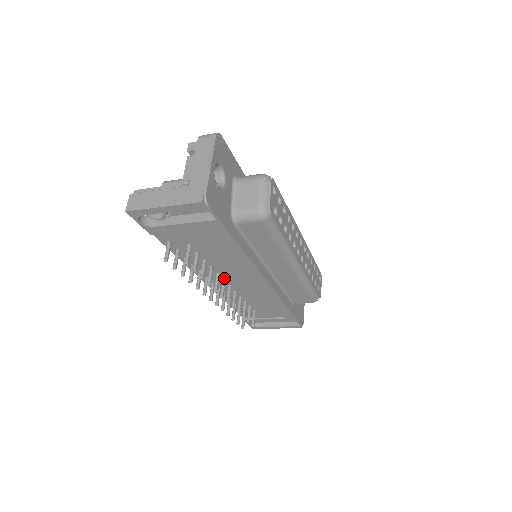
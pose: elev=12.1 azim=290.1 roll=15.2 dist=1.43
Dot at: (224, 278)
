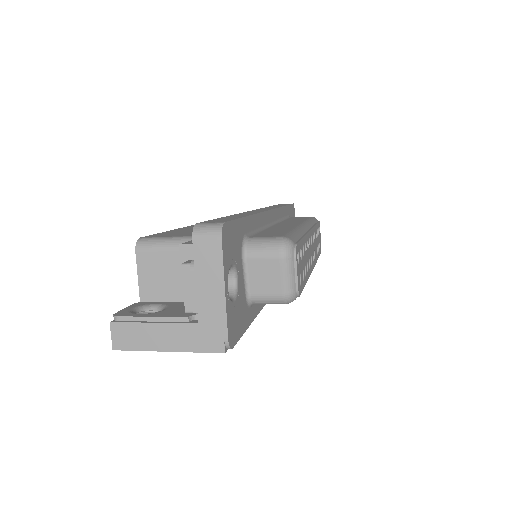
Dot at: occluded
